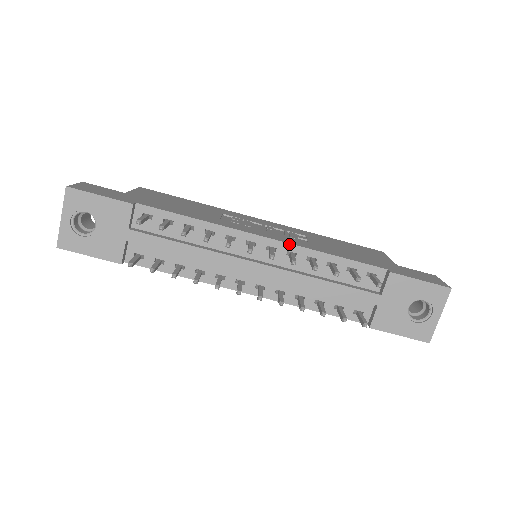
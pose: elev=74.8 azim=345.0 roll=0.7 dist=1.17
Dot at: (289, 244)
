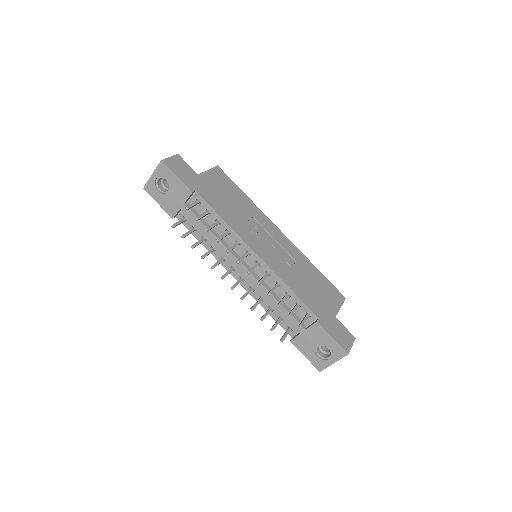
Dot at: (269, 268)
